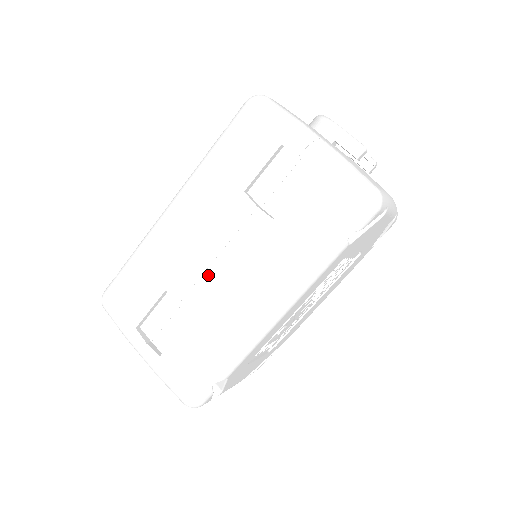
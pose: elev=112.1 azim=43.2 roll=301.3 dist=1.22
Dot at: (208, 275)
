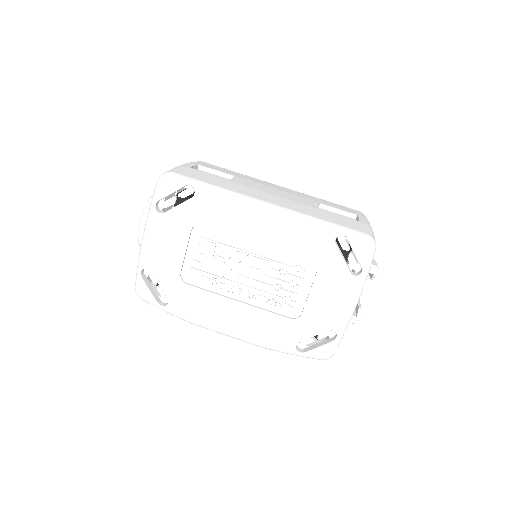
Dot at: (262, 188)
